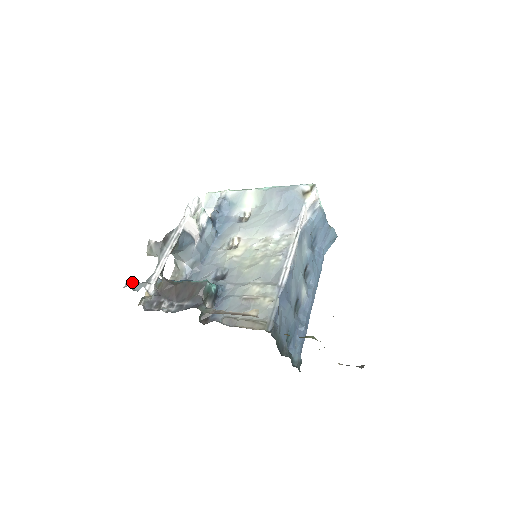
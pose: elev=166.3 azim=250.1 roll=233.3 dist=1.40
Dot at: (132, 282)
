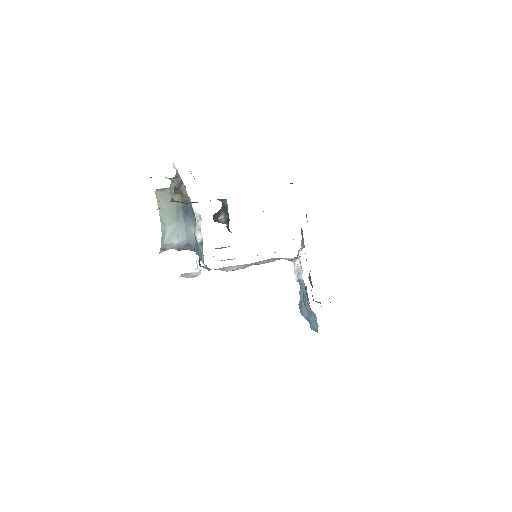
Dot at: occluded
